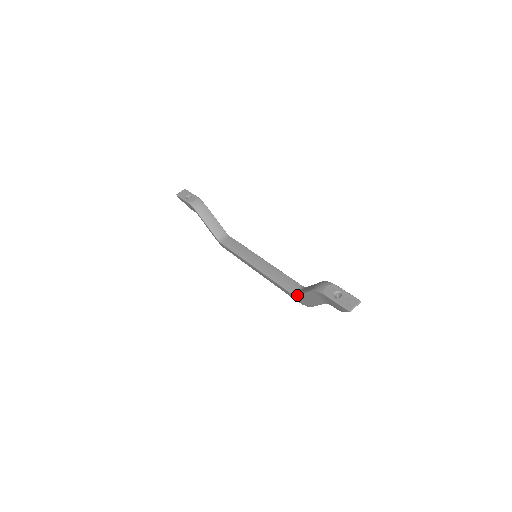
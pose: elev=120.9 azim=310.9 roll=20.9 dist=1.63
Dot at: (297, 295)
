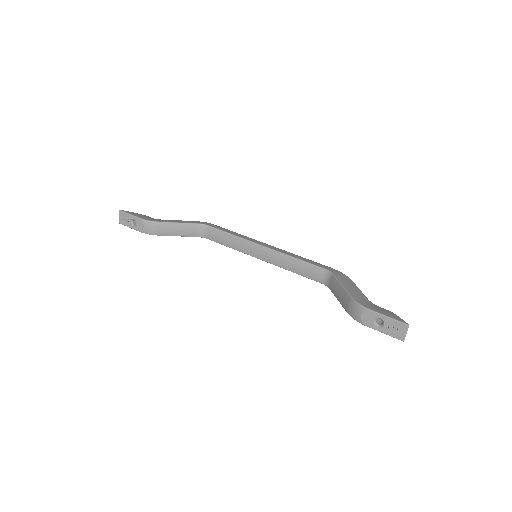
Dot at: occluded
